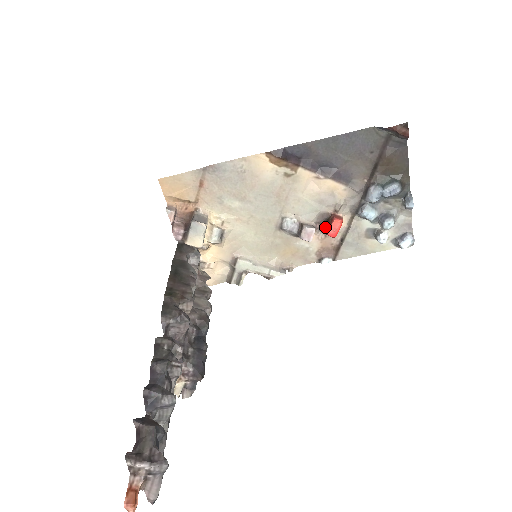
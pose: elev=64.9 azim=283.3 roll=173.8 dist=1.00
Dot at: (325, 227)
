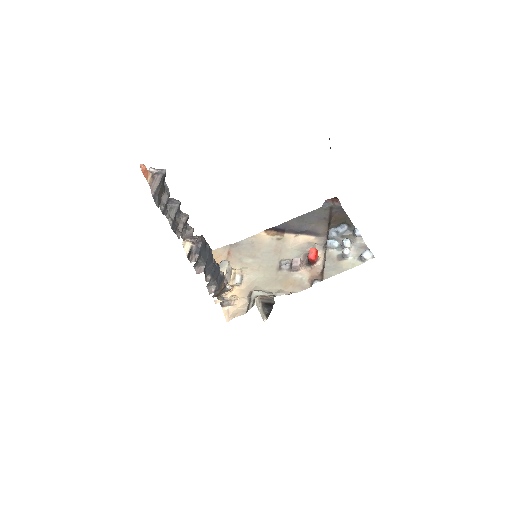
Dot at: (308, 260)
